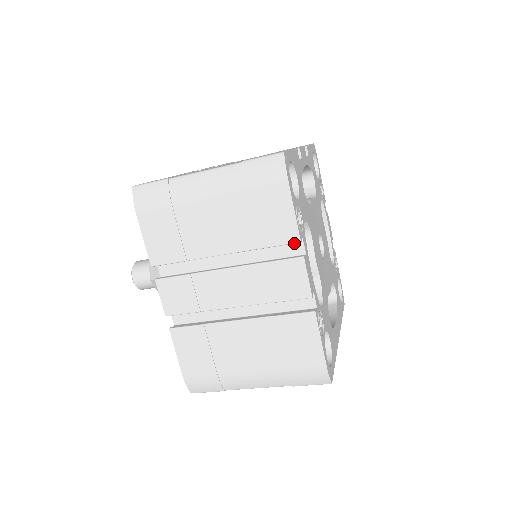
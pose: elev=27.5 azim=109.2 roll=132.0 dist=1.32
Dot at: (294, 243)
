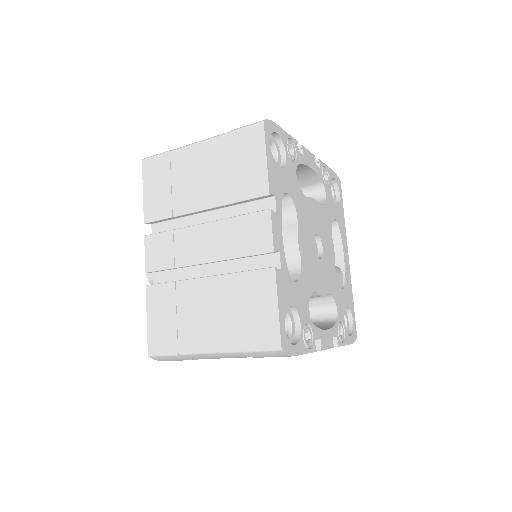
Dot at: occluded
